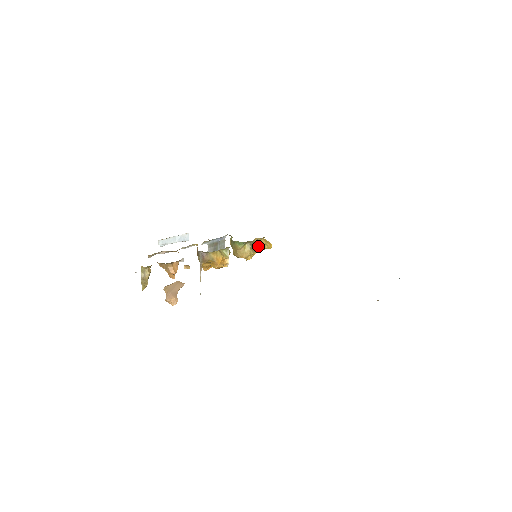
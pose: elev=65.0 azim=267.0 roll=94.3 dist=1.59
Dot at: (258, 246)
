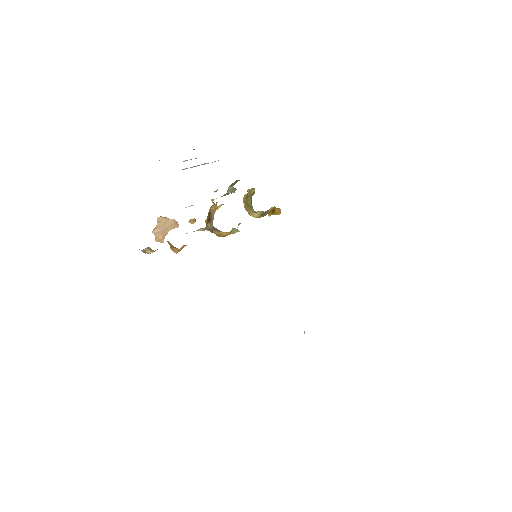
Dot at: (269, 212)
